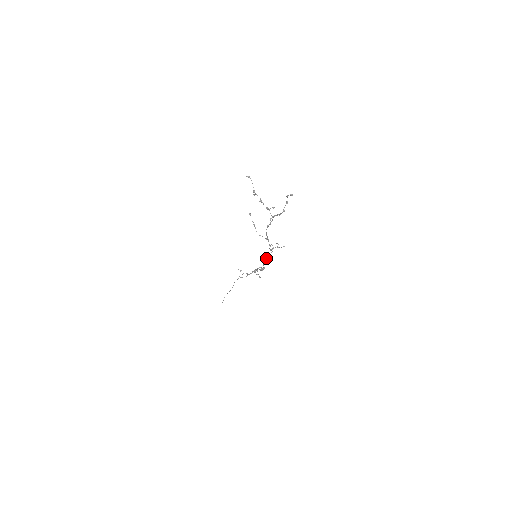
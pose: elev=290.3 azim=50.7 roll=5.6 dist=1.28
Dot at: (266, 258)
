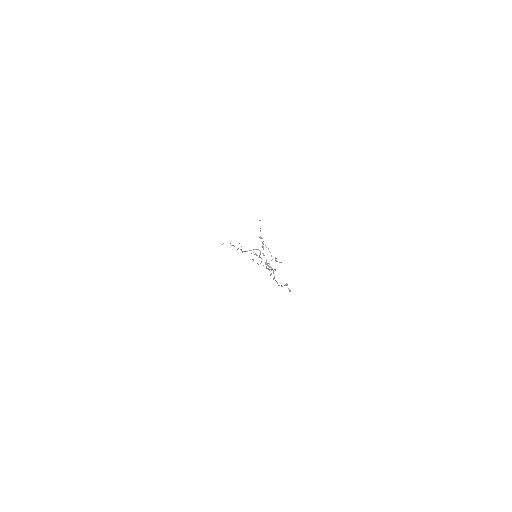
Dot at: occluded
